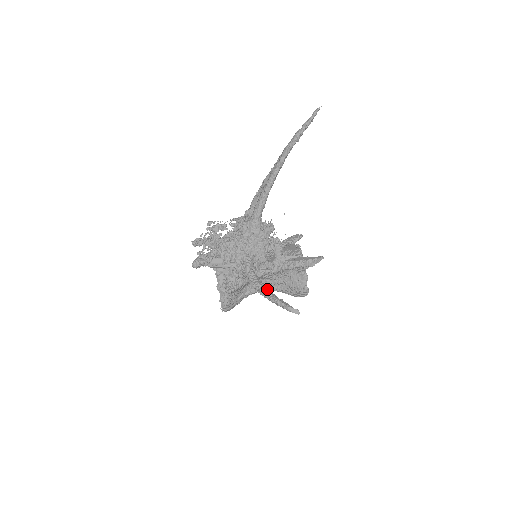
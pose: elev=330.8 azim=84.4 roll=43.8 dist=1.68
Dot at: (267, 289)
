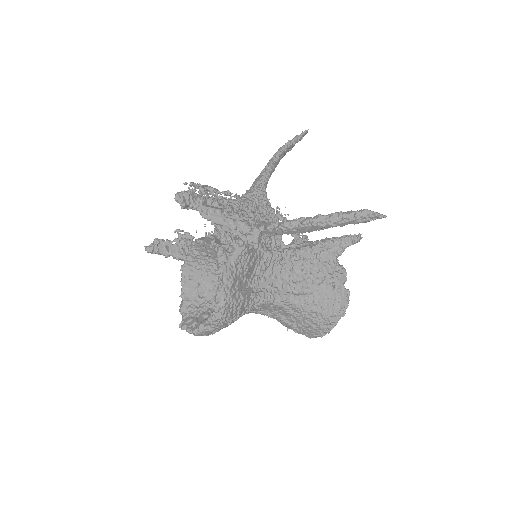
Dot at: occluded
